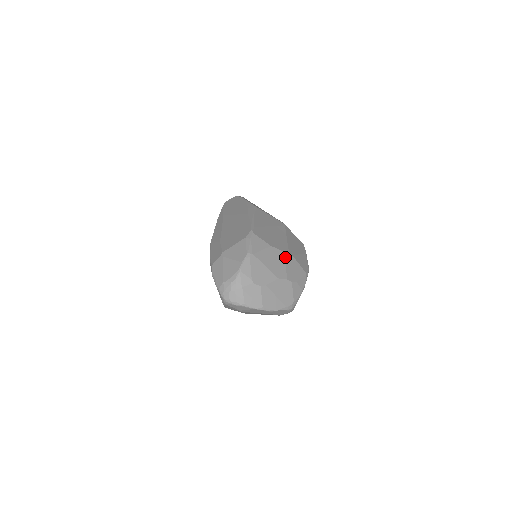
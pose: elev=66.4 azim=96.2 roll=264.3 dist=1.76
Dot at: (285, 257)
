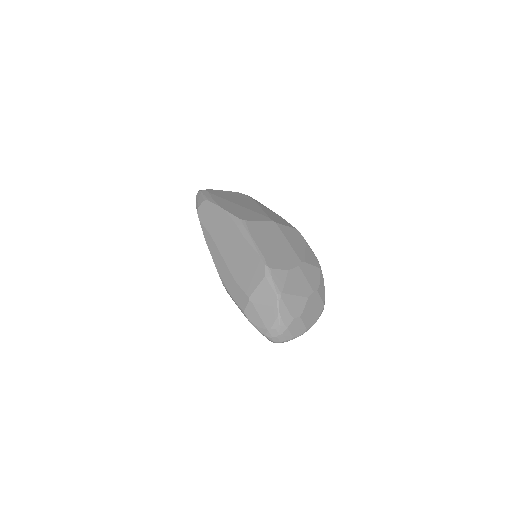
Dot at: (302, 271)
